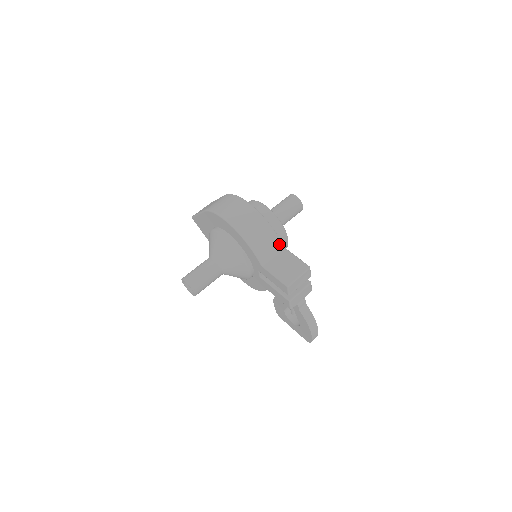
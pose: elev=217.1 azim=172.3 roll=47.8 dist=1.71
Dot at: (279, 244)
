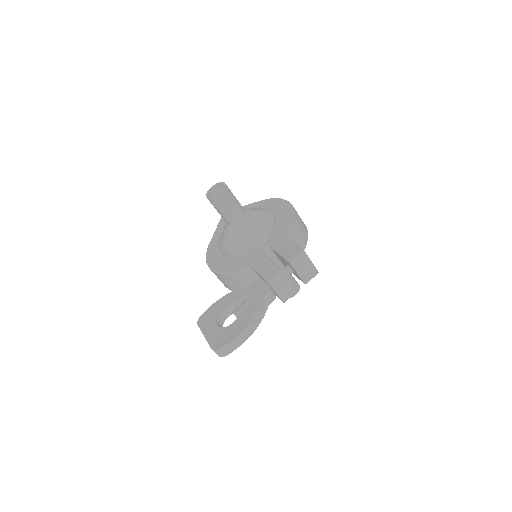
Dot at: occluded
